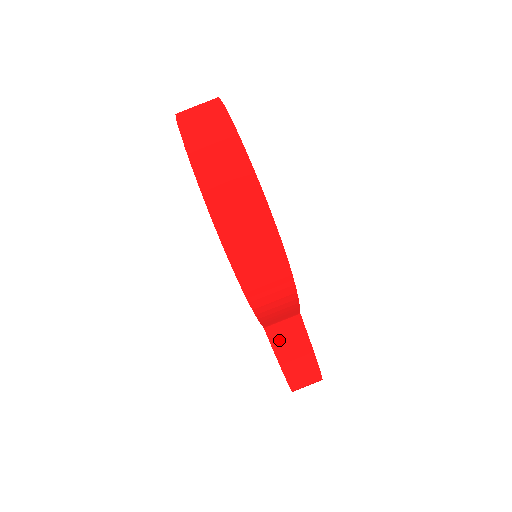
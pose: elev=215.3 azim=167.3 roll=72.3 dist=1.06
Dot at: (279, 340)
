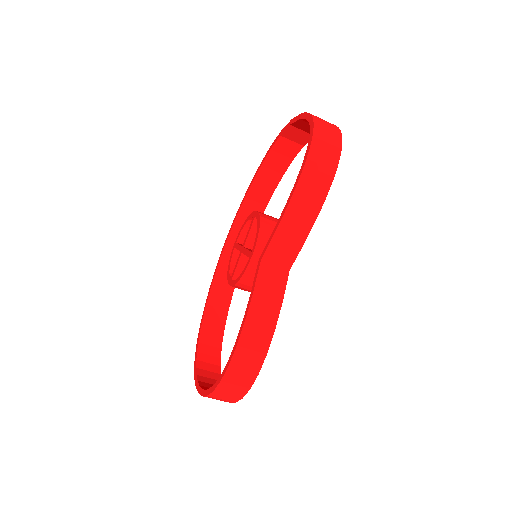
Dot at: (264, 281)
